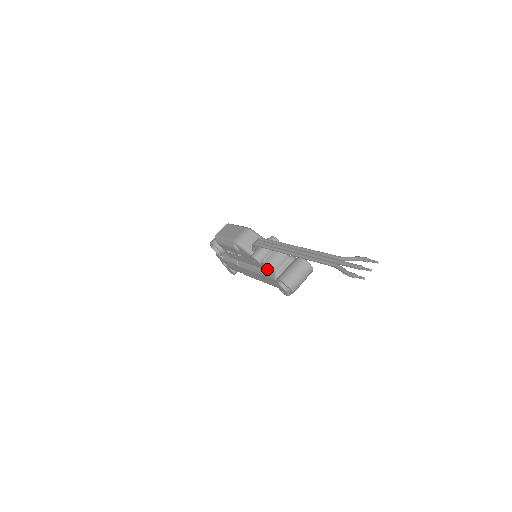
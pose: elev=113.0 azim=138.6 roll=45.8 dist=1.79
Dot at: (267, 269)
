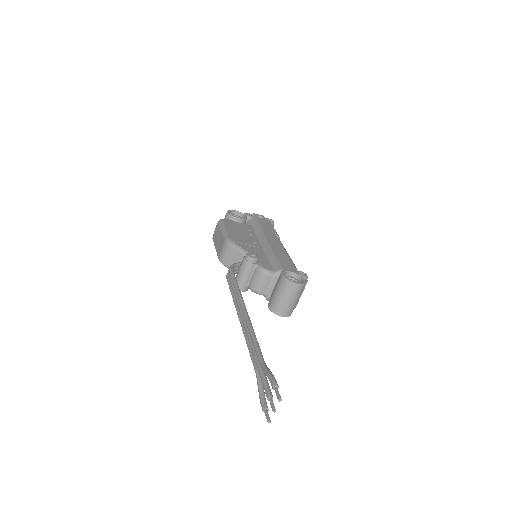
Dot at: occluded
